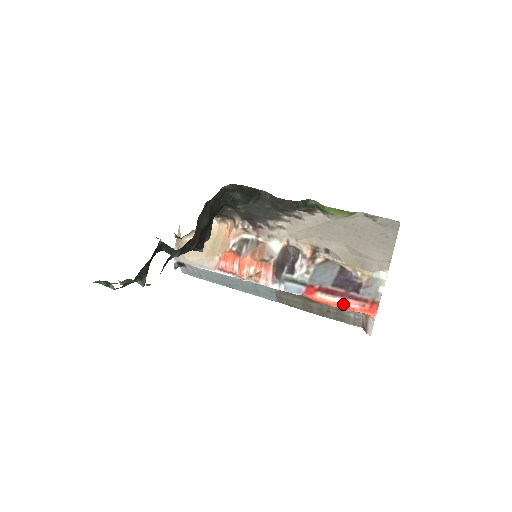
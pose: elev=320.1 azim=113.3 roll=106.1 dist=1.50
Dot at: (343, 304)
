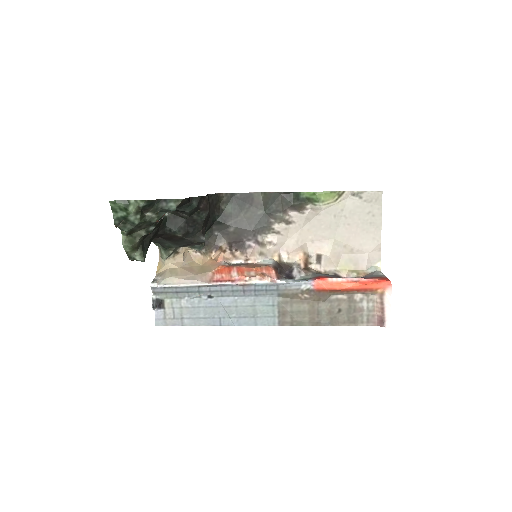
Dot at: (356, 281)
